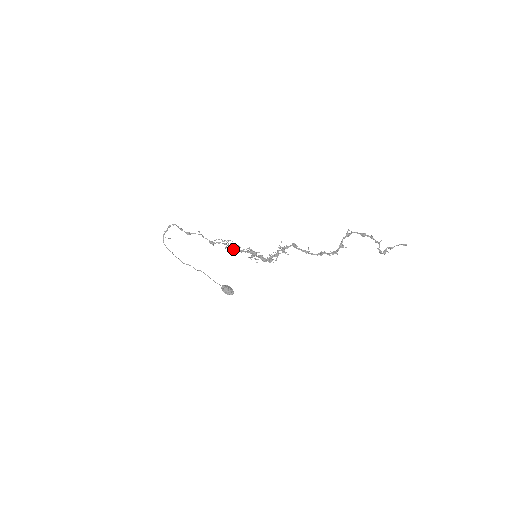
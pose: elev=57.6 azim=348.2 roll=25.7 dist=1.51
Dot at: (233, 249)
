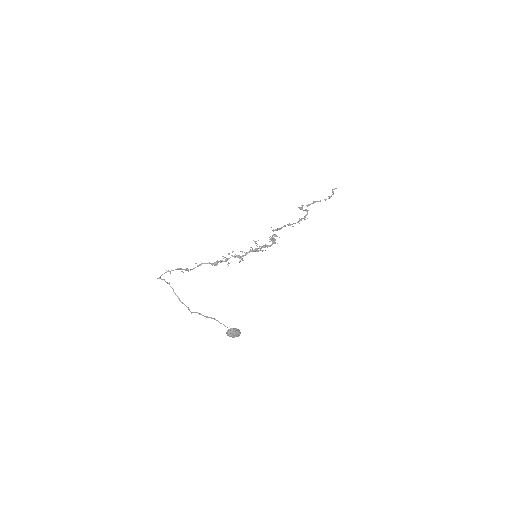
Dot at: (239, 255)
